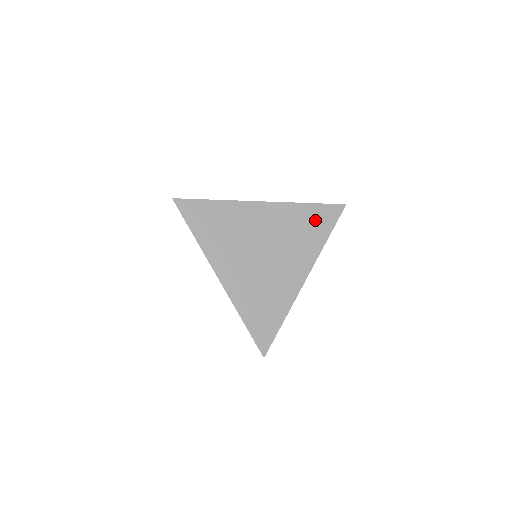
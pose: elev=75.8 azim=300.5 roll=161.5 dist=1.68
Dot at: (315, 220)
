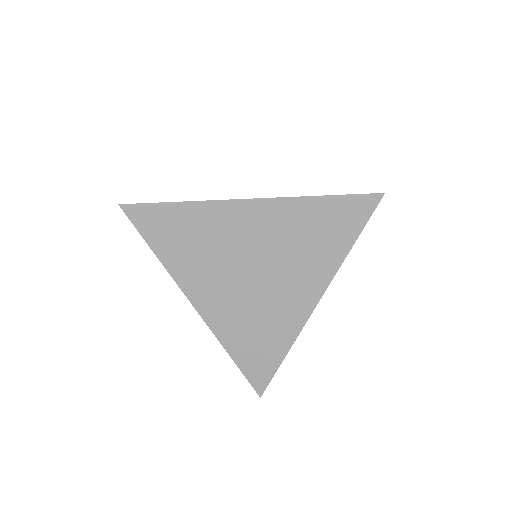
Dot at: (332, 221)
